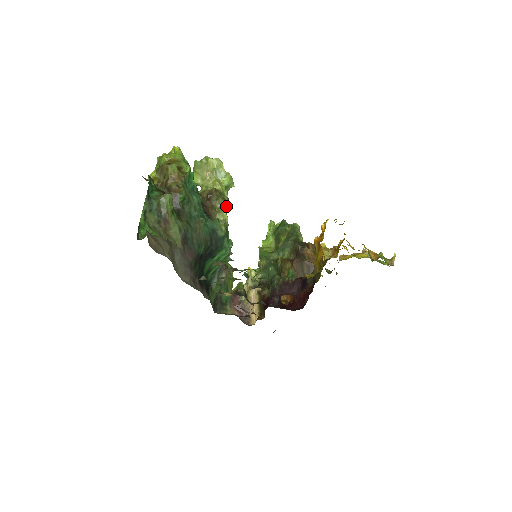
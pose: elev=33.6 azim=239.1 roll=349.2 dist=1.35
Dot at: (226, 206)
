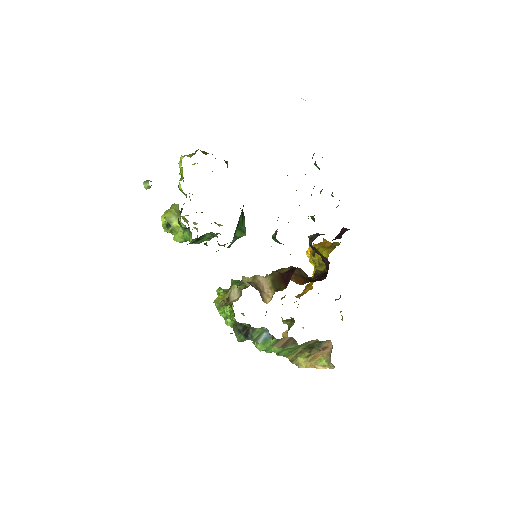
Dot at: occluded
